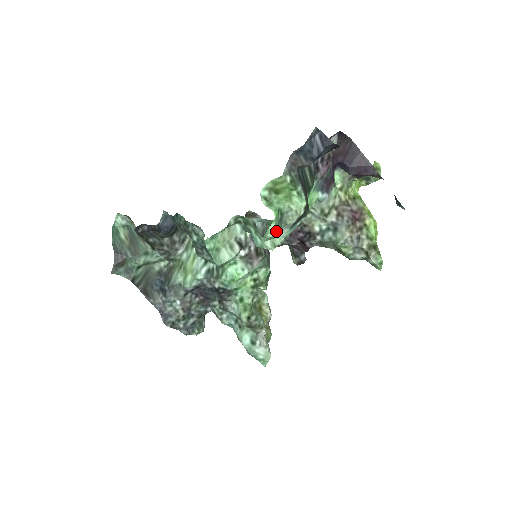
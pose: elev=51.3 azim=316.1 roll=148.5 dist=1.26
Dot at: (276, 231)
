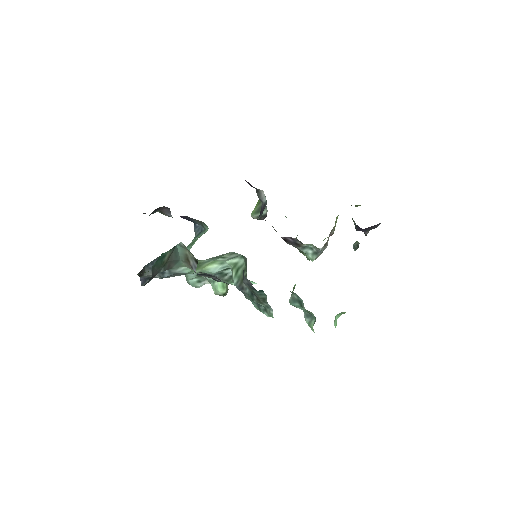
Dot at: occluded
